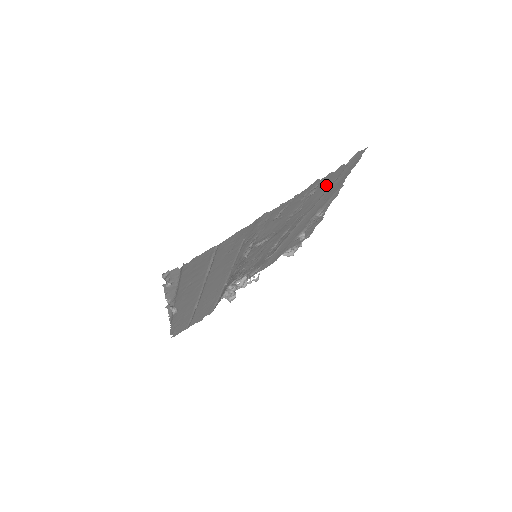
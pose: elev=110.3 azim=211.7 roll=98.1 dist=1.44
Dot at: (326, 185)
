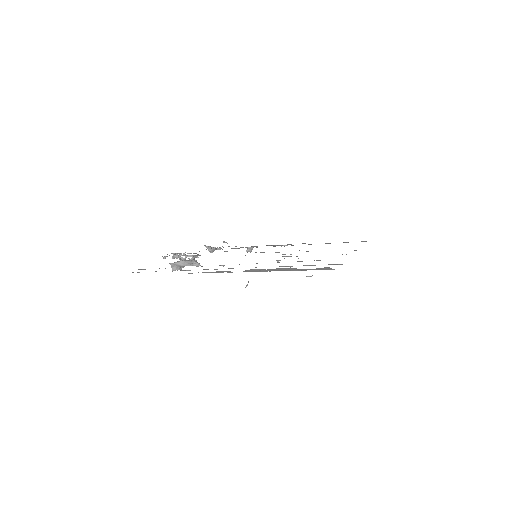
Dot at: occluded
